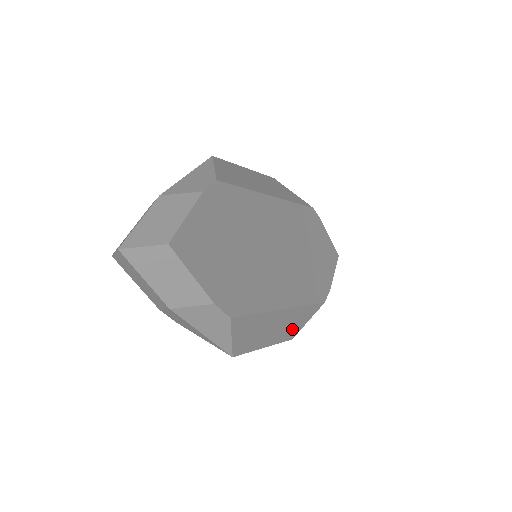
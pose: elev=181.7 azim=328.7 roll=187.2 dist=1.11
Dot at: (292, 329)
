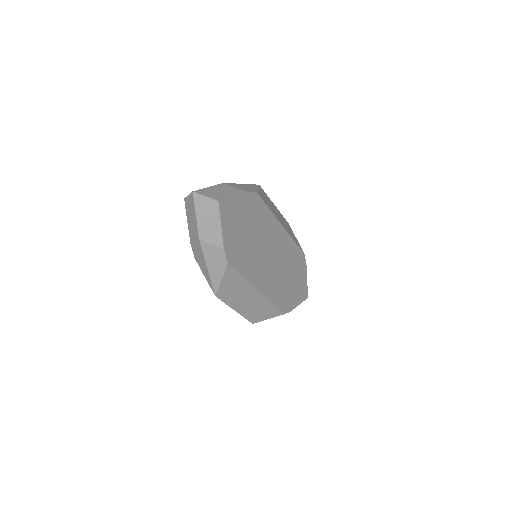
Dot at: (256, 314)
